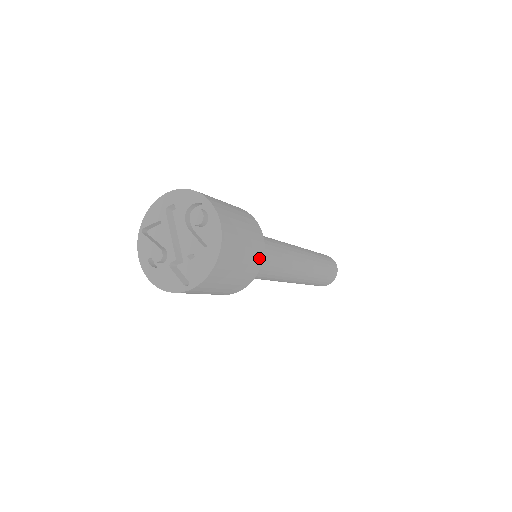
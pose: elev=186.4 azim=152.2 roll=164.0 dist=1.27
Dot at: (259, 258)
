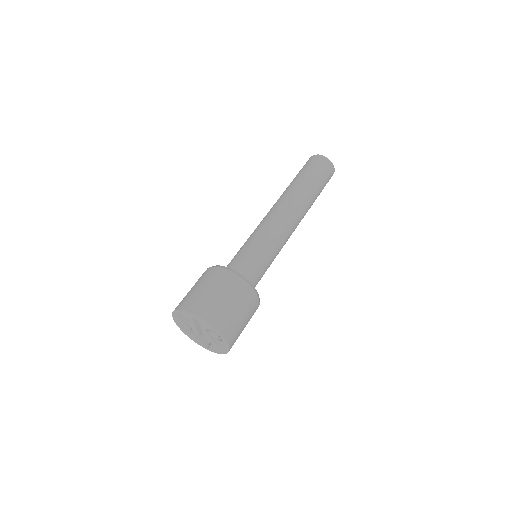
Dot at: occluded
